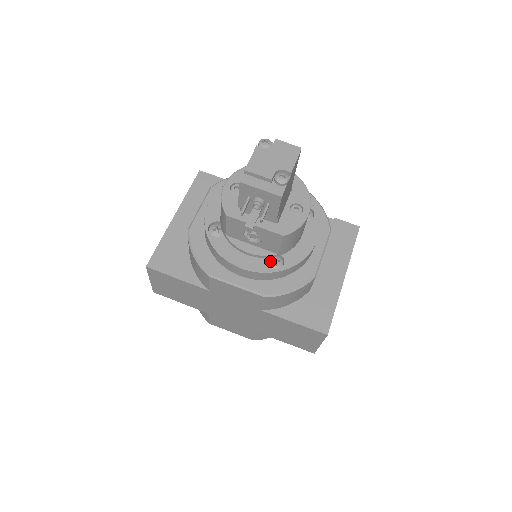
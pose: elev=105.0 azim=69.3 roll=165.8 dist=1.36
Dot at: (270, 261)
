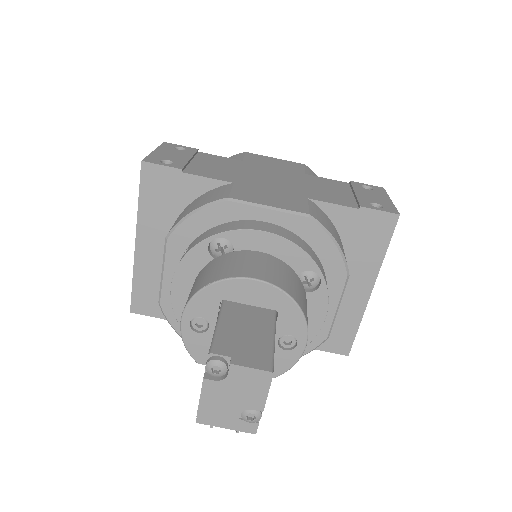
Dot at: occluded
